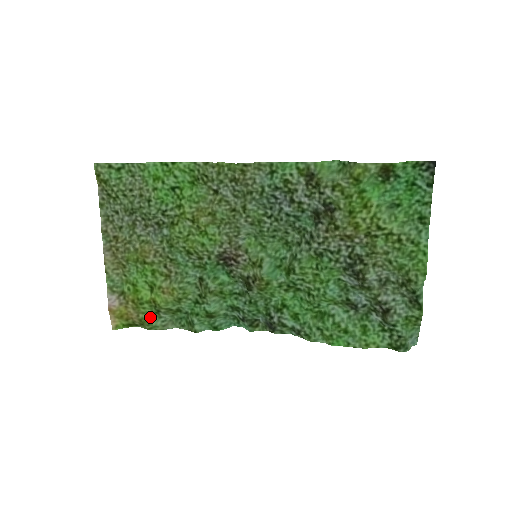
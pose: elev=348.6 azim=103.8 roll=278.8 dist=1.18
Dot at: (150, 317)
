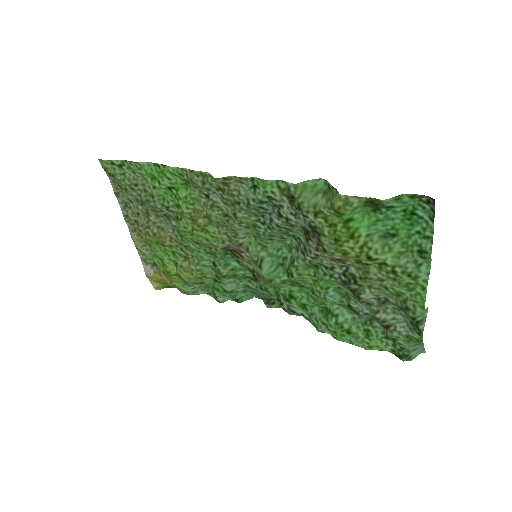
Dot at: (181, 285)
